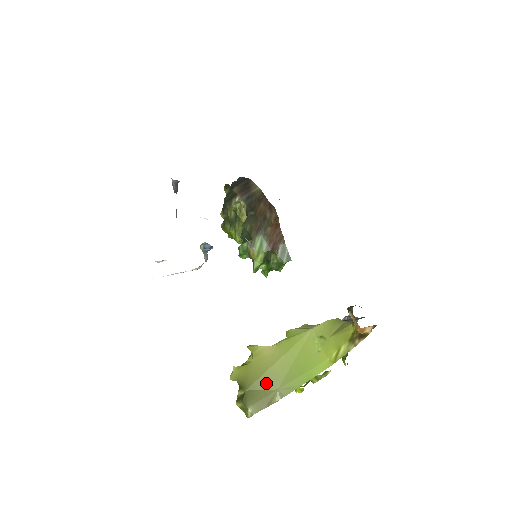
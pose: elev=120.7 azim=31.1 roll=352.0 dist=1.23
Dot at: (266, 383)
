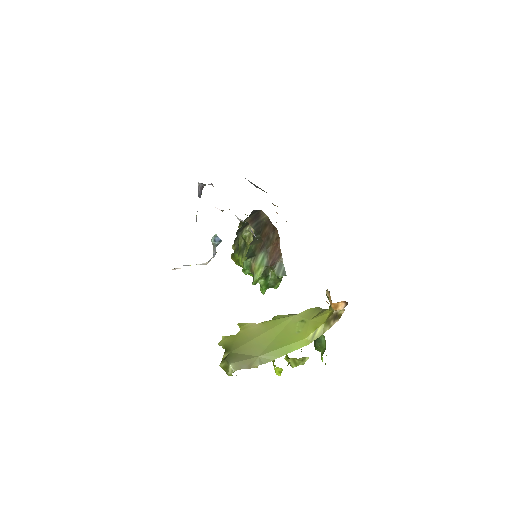
Dot at: (249, 350)
